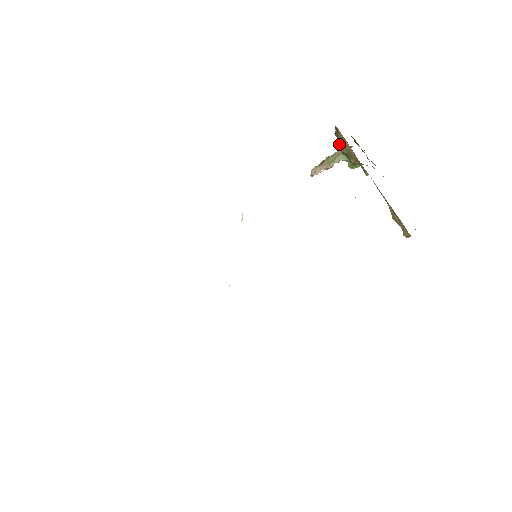
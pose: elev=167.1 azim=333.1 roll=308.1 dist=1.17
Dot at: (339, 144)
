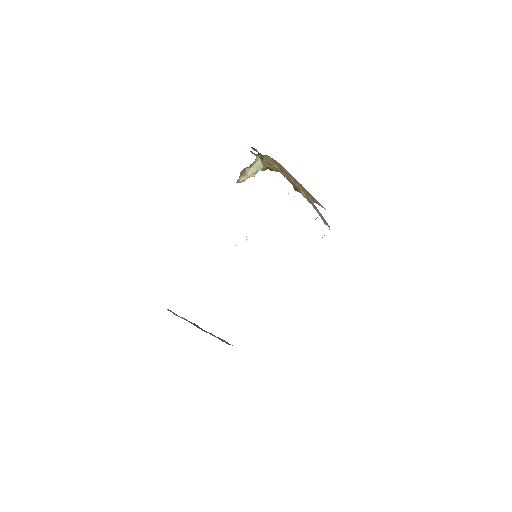
Dot at: (266, 163)
